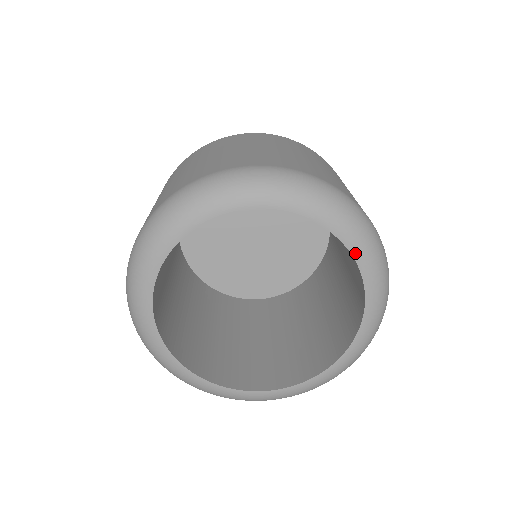
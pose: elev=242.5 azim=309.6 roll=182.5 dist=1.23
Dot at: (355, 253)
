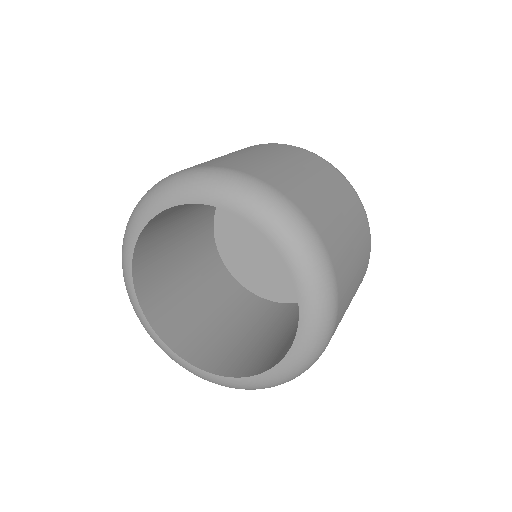
Dot at: (259, 226)
